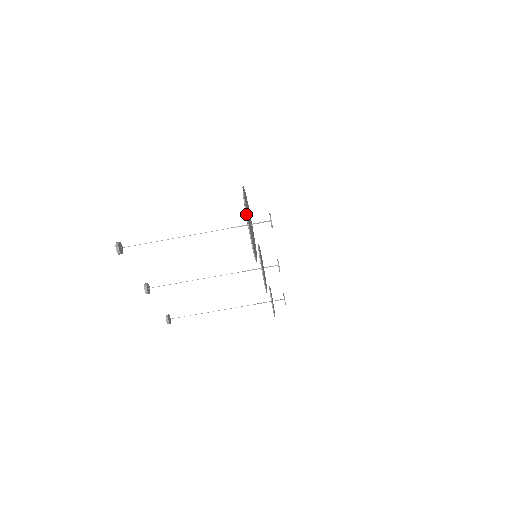
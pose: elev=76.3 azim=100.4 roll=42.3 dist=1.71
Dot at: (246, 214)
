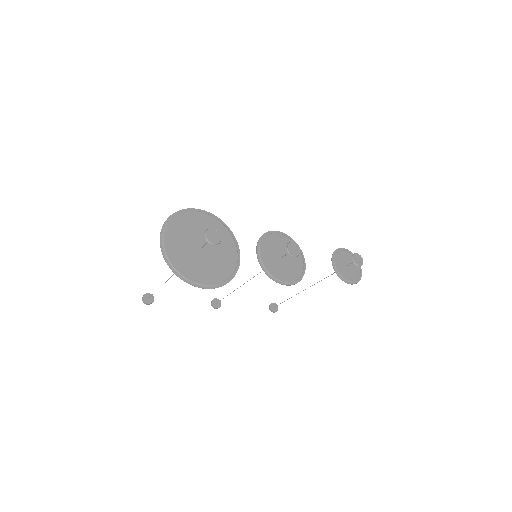
Dot at: (164, 259)
